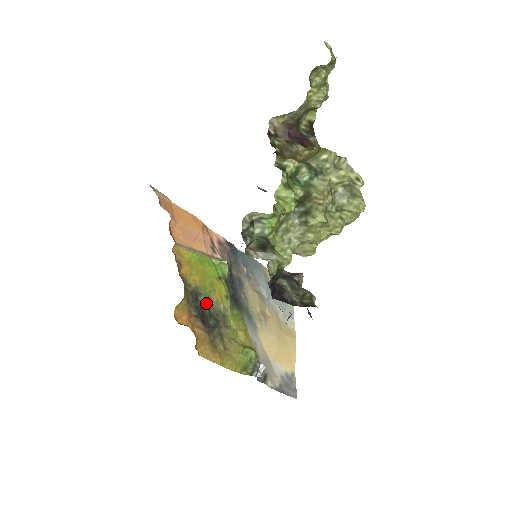
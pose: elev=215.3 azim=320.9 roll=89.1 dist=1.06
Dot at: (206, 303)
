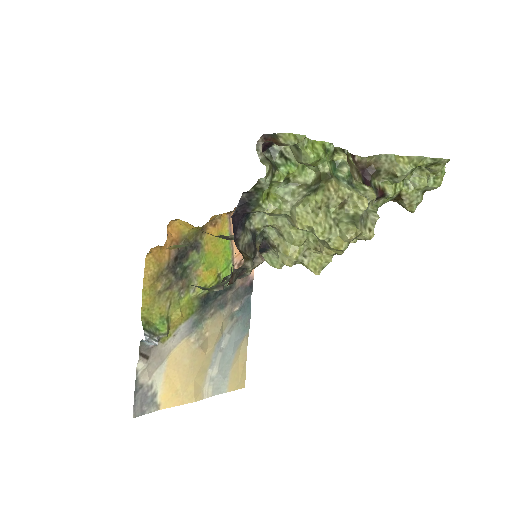
Dot at: (193, 261)
